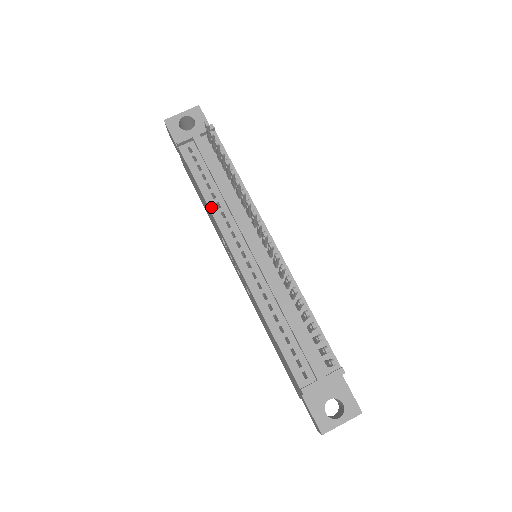
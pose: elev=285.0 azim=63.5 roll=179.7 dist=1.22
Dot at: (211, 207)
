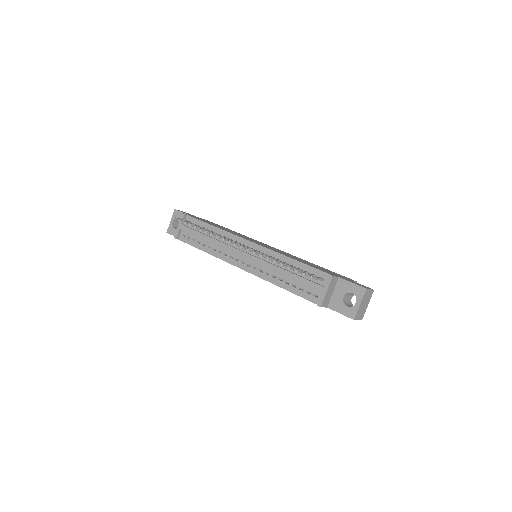
Dot at: (212, 254)
